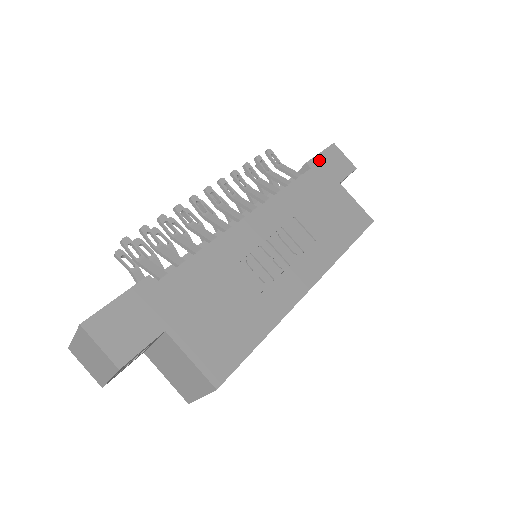
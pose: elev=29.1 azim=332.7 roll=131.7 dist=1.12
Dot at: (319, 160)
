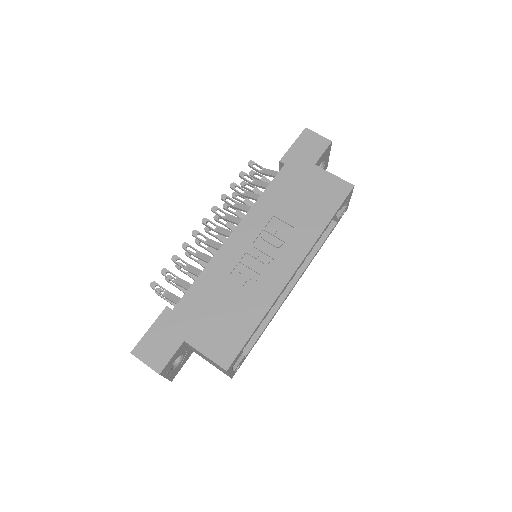
Dot at: (292, 152)
